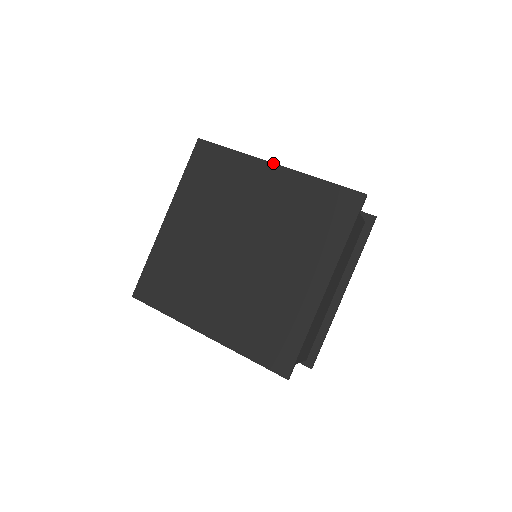
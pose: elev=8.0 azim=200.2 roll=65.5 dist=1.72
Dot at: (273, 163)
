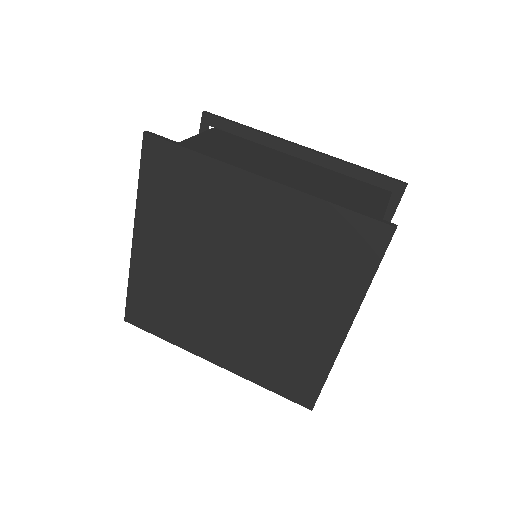
Dot at: (258, 175)
